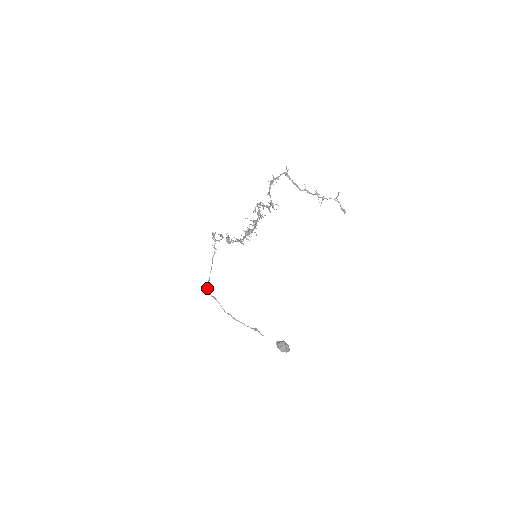
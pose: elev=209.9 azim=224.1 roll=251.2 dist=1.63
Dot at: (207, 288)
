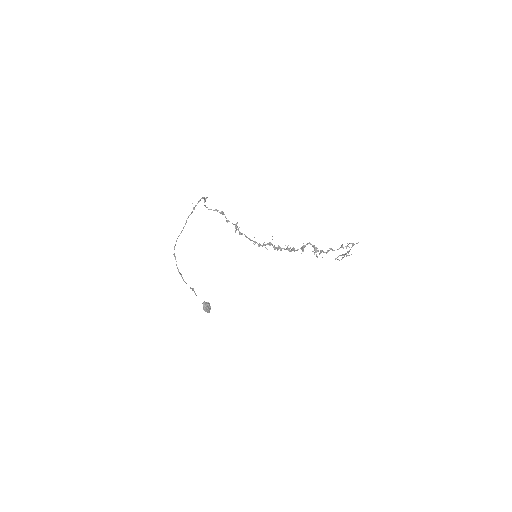
Dot at: occluded
